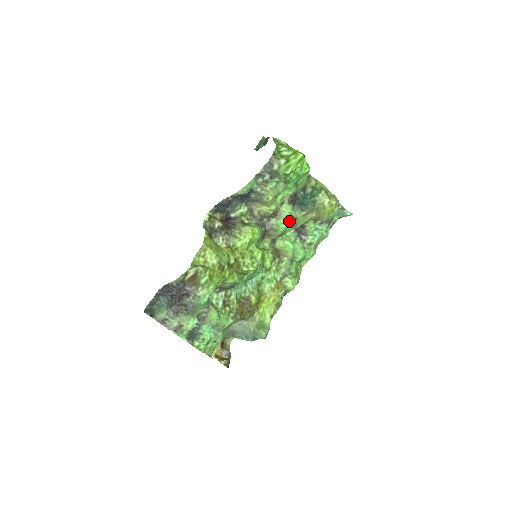
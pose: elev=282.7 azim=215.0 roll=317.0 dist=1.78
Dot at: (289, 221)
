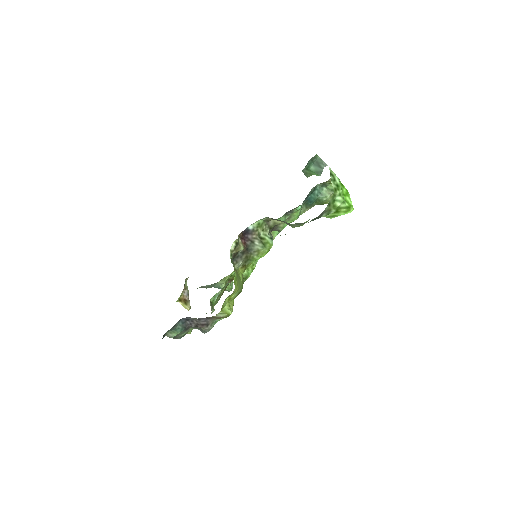
Dot at: (293, 221)
